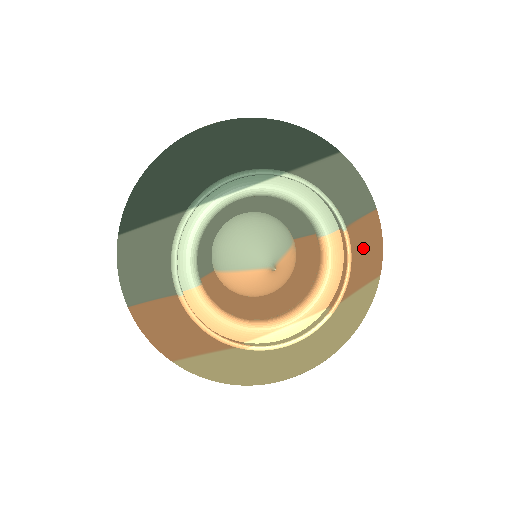
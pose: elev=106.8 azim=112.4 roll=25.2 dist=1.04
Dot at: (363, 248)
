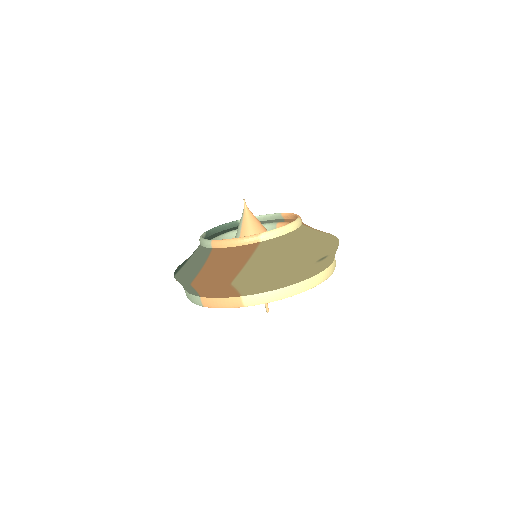
Dot at: occluded
